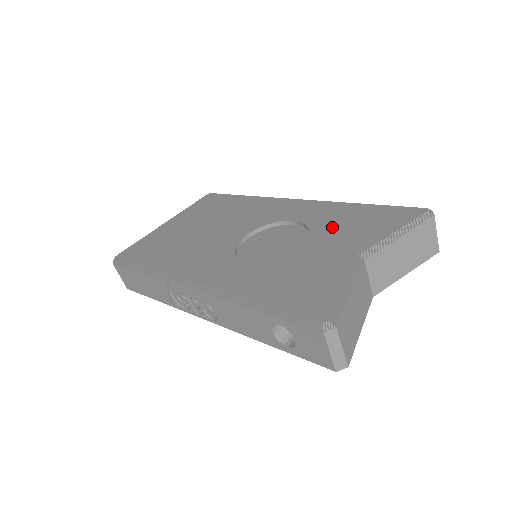
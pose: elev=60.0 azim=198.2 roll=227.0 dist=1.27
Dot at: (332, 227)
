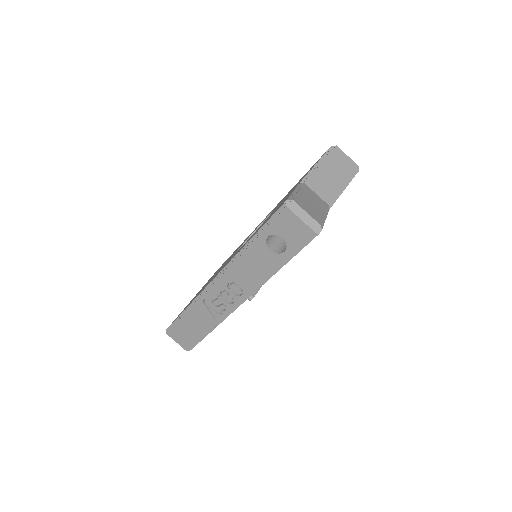
Dot at: occluded
